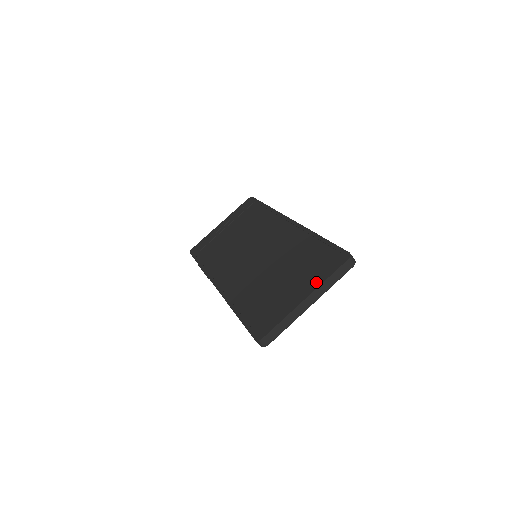
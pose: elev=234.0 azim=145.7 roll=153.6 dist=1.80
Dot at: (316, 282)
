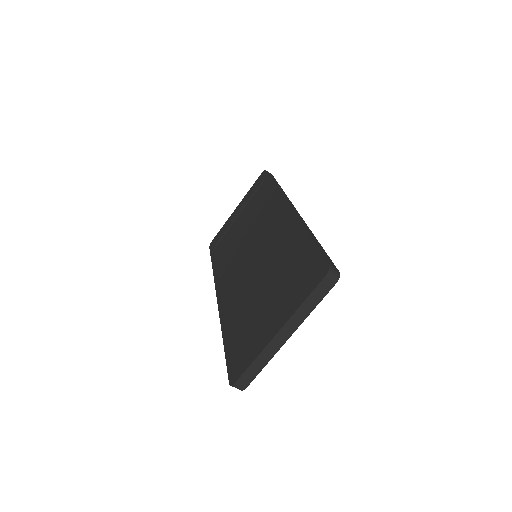
Dot at: (291, 308)
